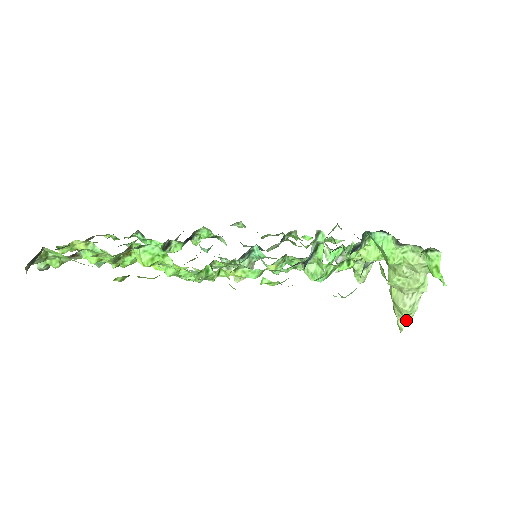
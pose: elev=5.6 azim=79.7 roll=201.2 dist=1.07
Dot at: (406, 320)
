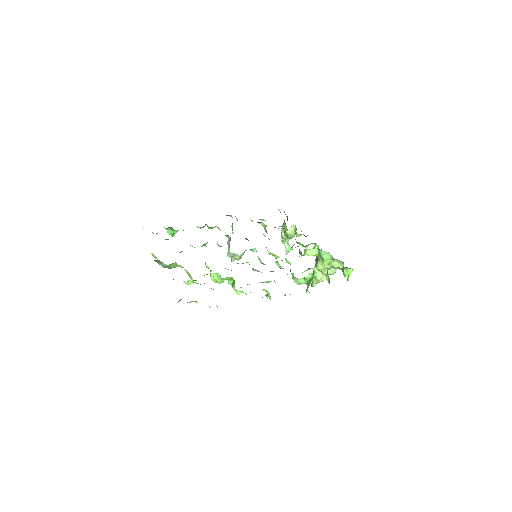
Dot at: (317, 283)
